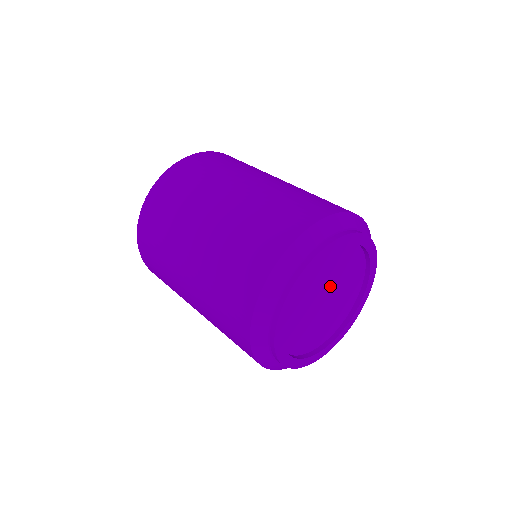
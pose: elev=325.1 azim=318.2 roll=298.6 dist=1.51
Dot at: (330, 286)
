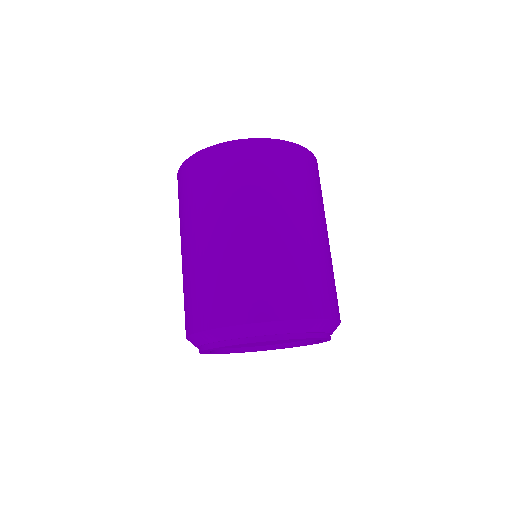
Dot at: occluded
